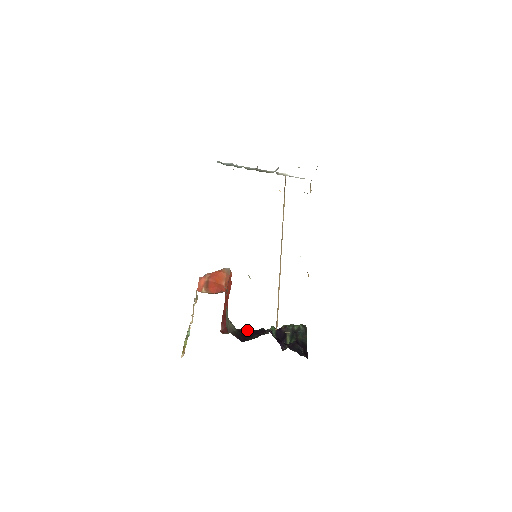
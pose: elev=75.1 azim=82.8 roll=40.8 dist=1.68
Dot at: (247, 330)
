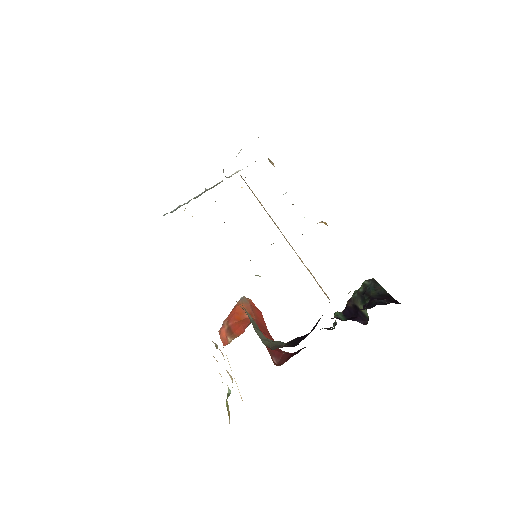
Dot at: (302, 336)
